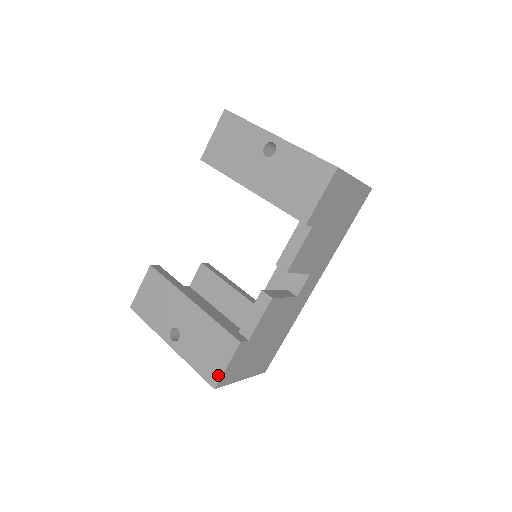
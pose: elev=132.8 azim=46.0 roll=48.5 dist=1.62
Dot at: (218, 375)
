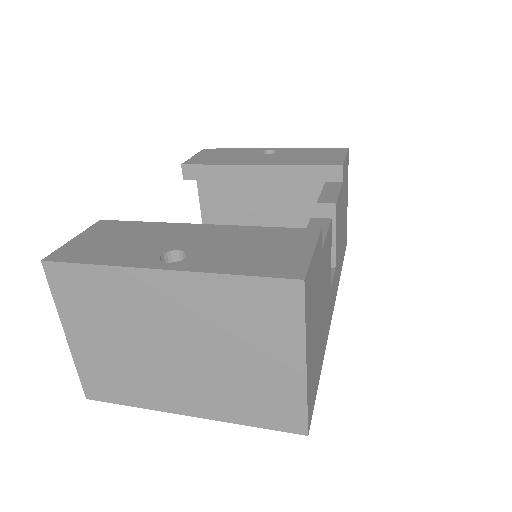
Dot at: (301, 264)
